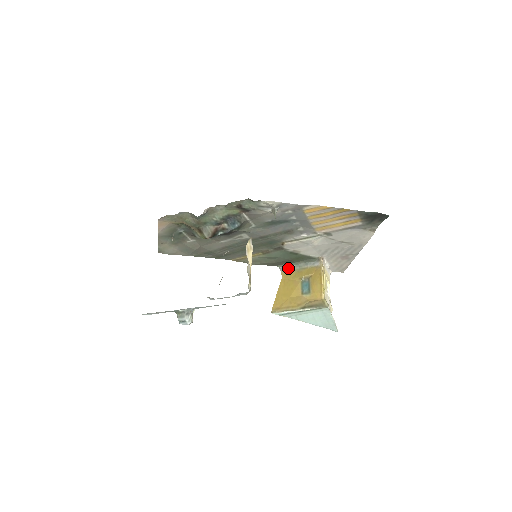
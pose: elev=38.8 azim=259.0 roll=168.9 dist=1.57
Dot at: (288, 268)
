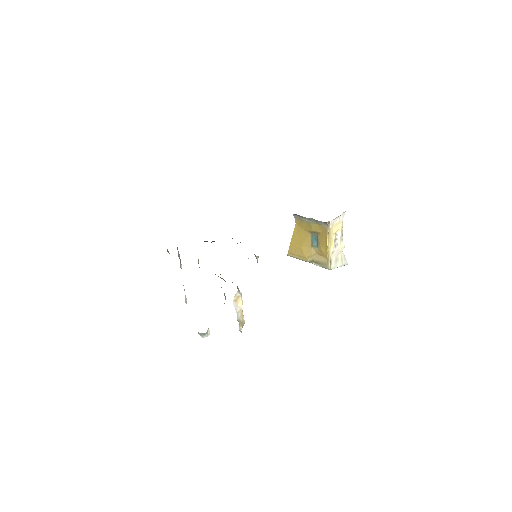
Dot at: (300, 217)
